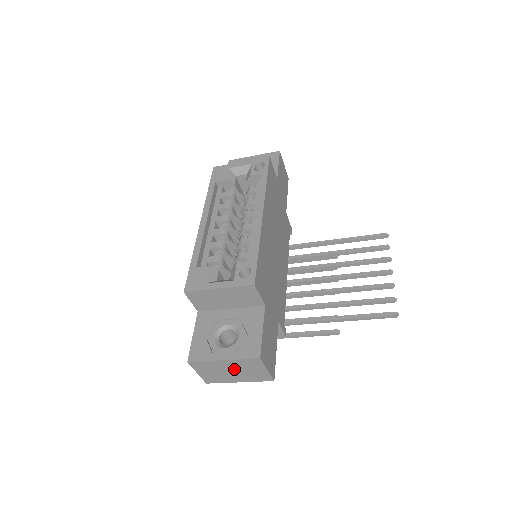
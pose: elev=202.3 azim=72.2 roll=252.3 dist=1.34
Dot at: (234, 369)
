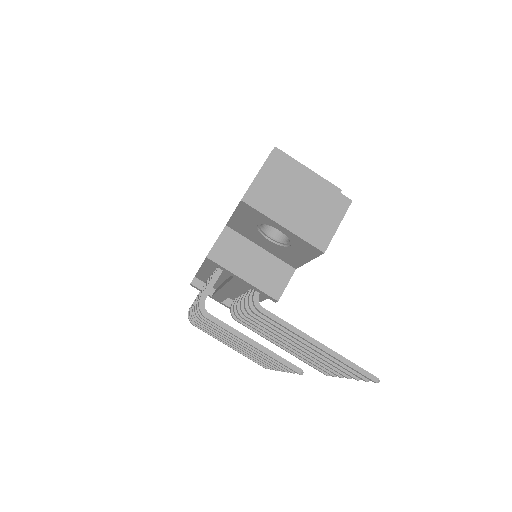
Dot at: (306, 198)
